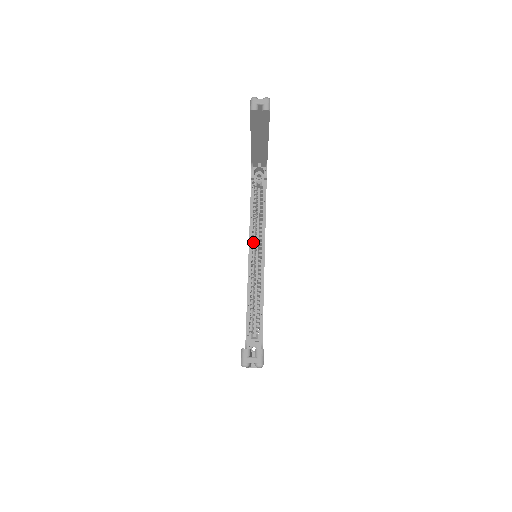
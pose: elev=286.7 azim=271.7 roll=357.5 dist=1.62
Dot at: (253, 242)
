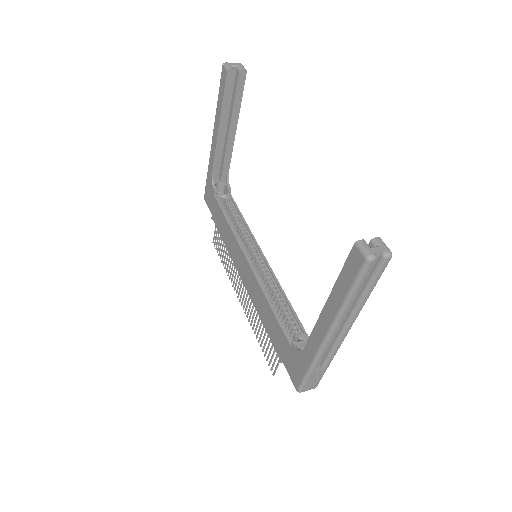
Dot at: (244, 247)
